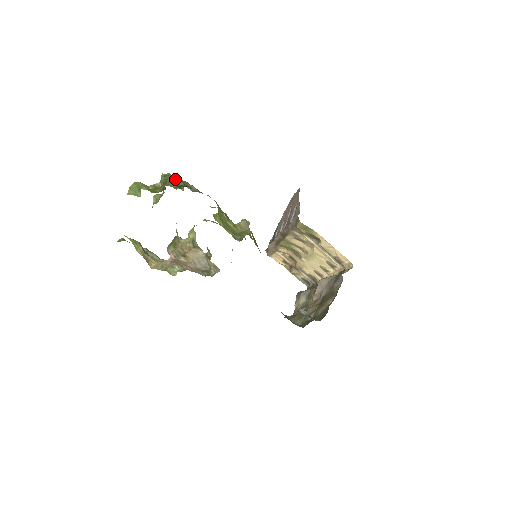
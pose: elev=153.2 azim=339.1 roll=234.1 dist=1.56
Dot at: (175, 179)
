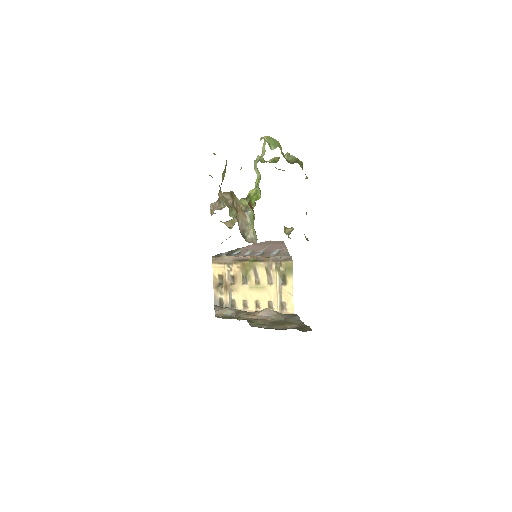
Dot at: occluded
